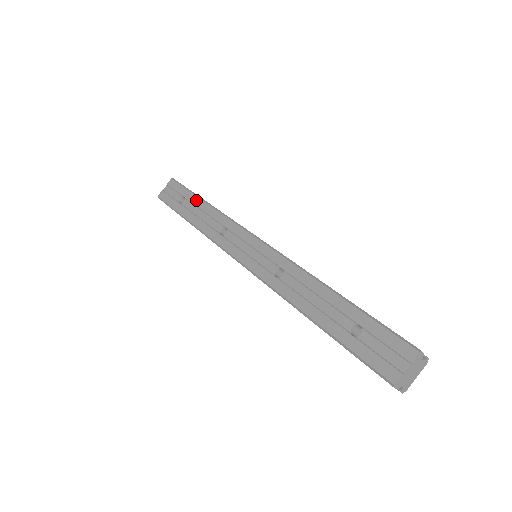
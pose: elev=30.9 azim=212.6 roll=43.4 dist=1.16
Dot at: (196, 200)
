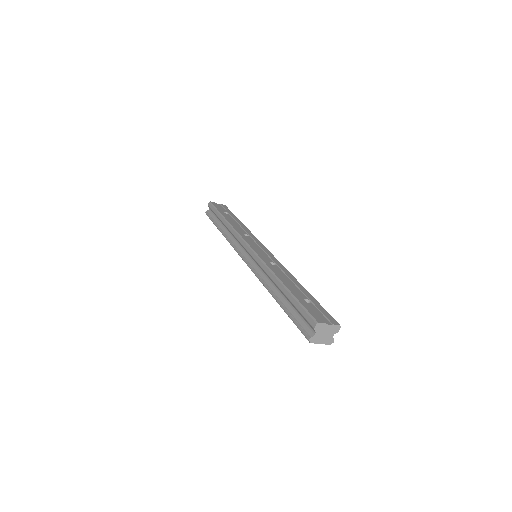
Dot at: (237, 218)
